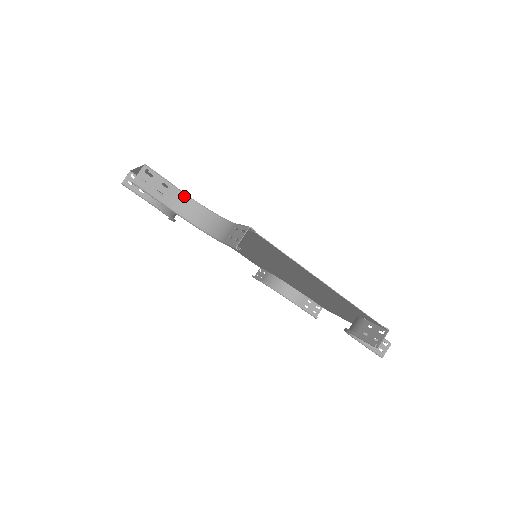
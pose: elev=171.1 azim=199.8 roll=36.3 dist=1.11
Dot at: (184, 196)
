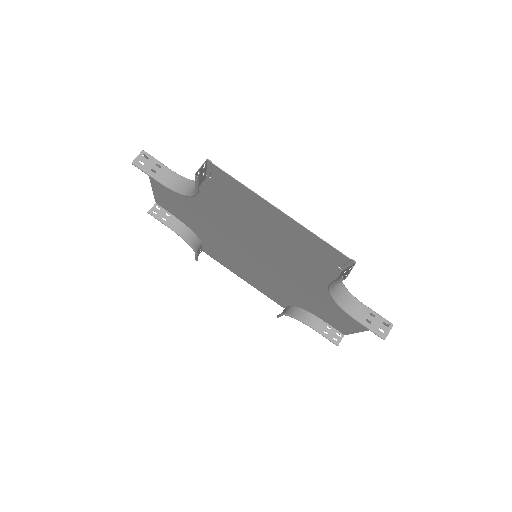
Dot at: (174, 174)
